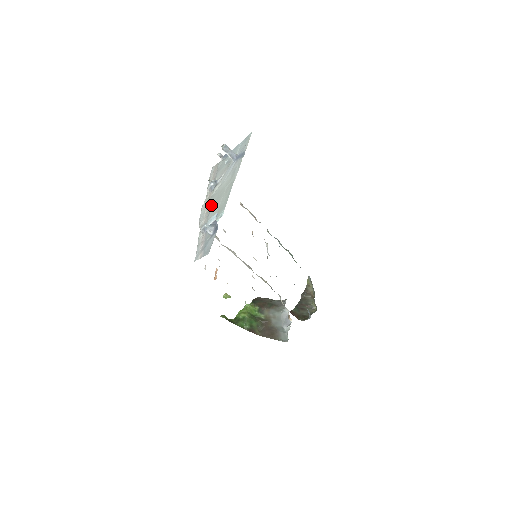
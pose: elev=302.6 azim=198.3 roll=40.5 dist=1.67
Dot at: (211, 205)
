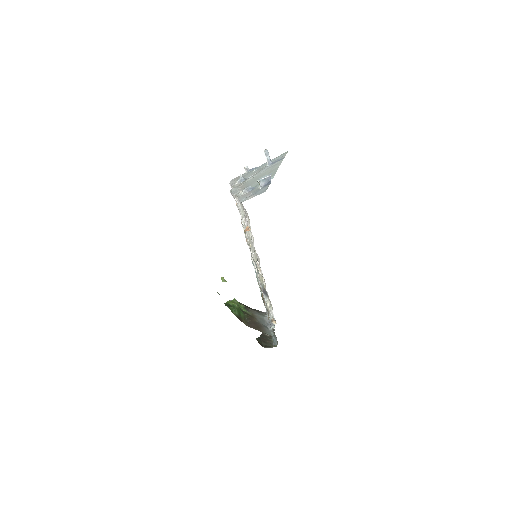
Dot at: (248, 184)
